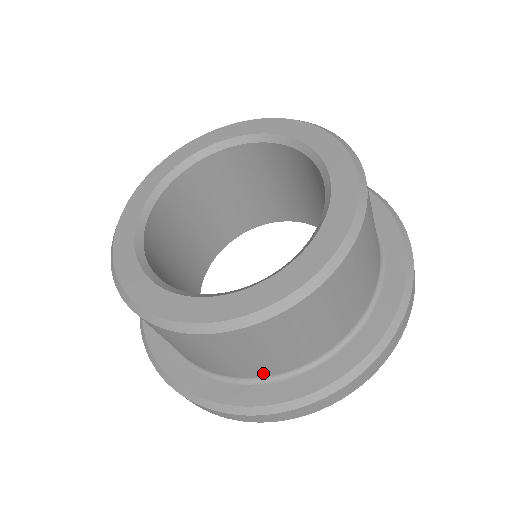
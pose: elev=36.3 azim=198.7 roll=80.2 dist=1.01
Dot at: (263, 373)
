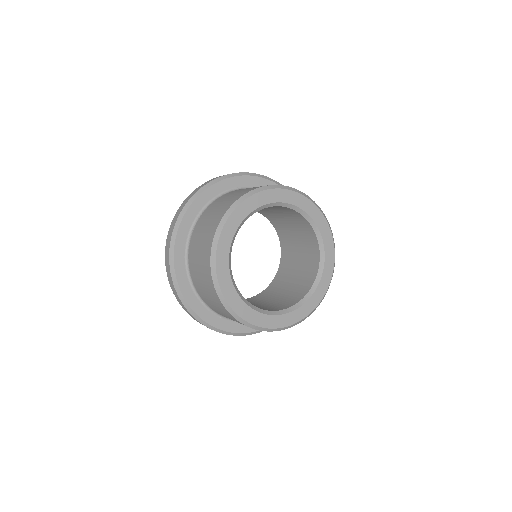
Dot at: (214, 310)
